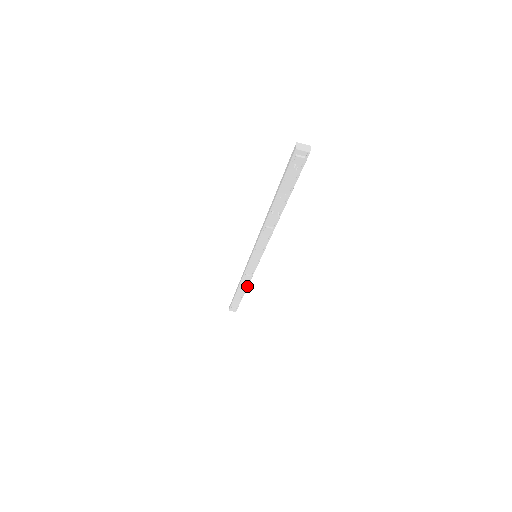
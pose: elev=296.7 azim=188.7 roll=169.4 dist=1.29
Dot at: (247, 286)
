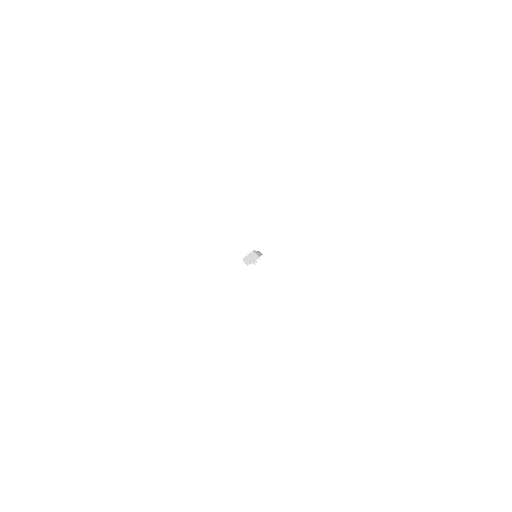
Dot at: occluded
